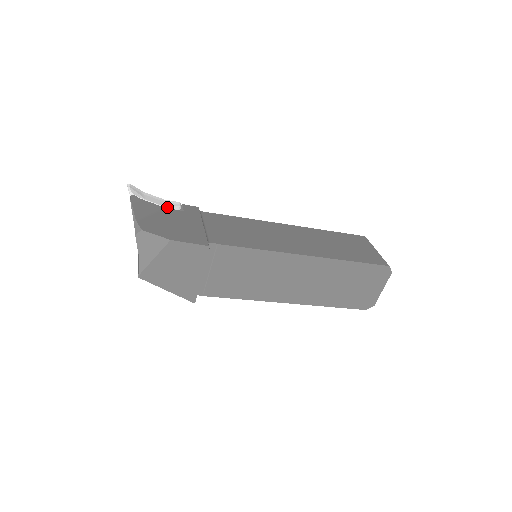
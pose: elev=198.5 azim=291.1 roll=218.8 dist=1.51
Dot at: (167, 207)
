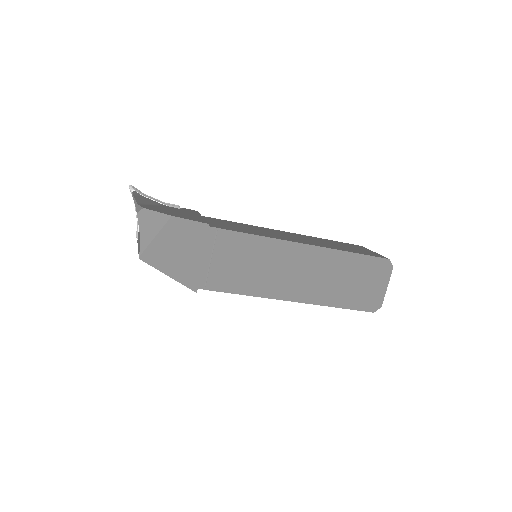
Dot at: (167, 205)
